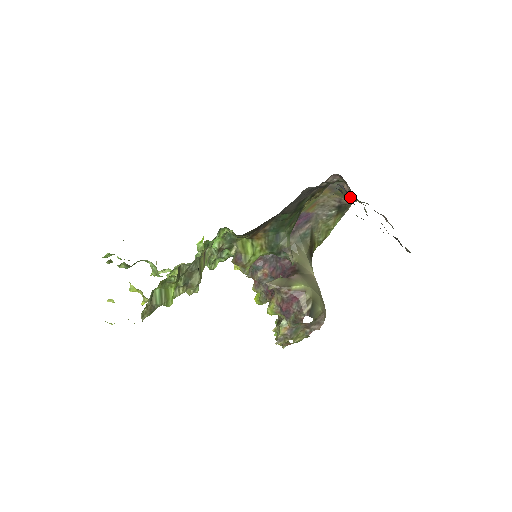
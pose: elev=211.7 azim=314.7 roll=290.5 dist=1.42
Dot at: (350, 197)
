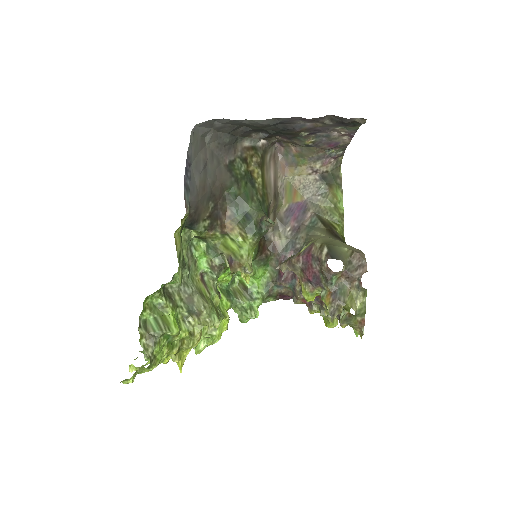
Dot at: (309, 155)
